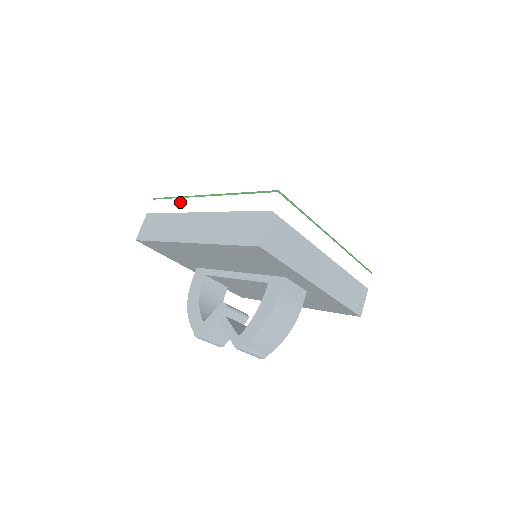
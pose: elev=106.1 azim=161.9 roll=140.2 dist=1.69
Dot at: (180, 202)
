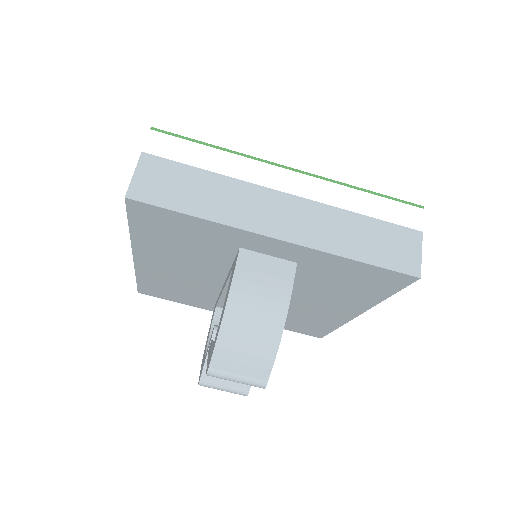
Dot at: occluded
